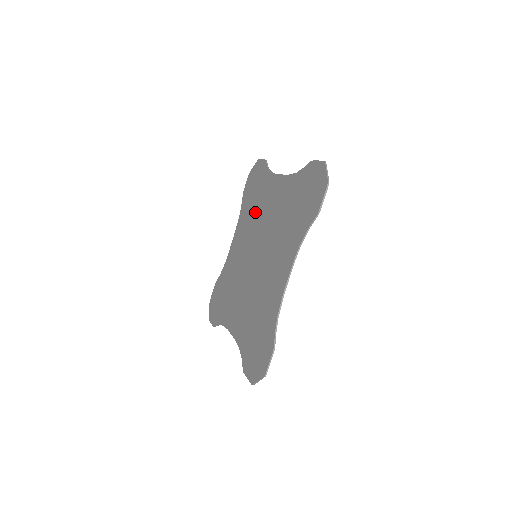
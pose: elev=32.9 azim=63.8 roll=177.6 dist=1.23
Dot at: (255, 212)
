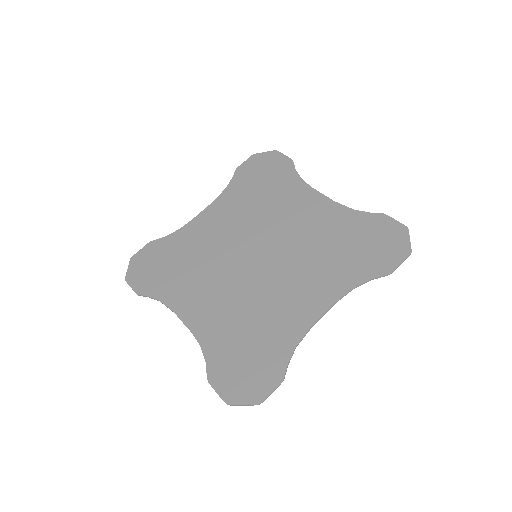
Dot at: (262, 205)
